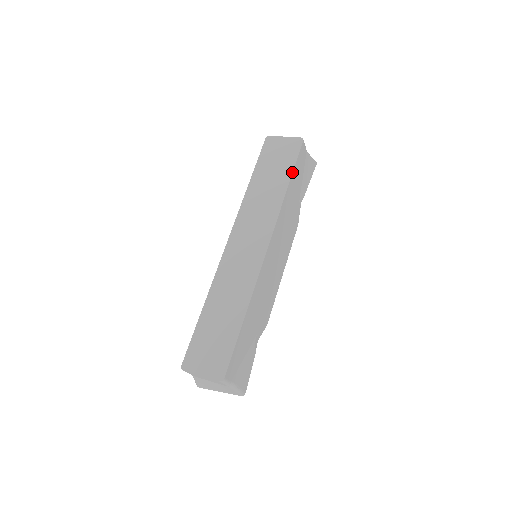
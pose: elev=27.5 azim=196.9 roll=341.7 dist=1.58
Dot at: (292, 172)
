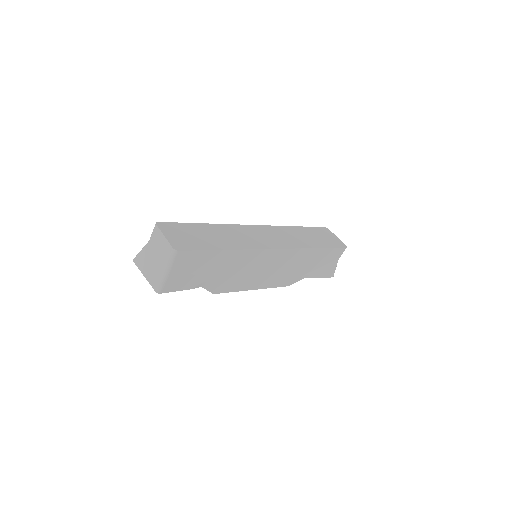
Dot at: (326, 247)
